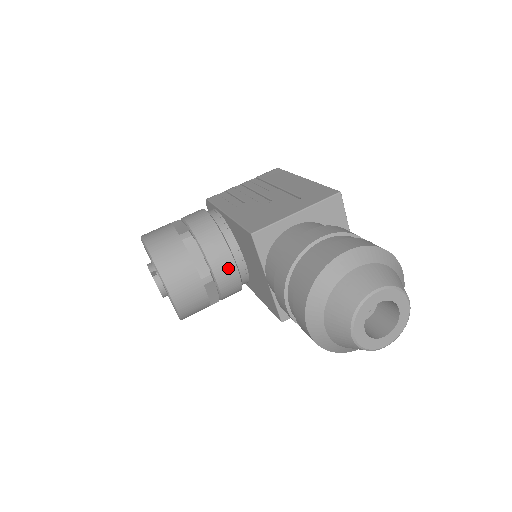
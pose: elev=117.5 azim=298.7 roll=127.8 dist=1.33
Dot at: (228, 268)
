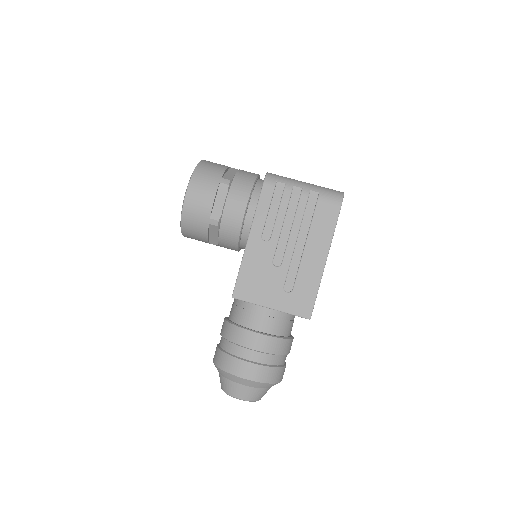
Dot at: (232, 249)
